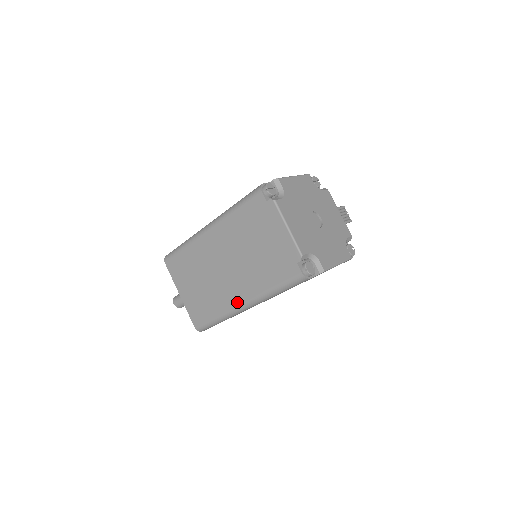
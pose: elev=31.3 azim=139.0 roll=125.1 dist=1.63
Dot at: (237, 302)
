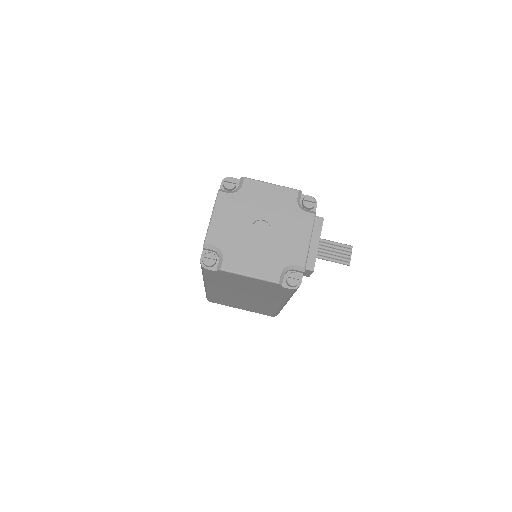
Dot at: occluded
